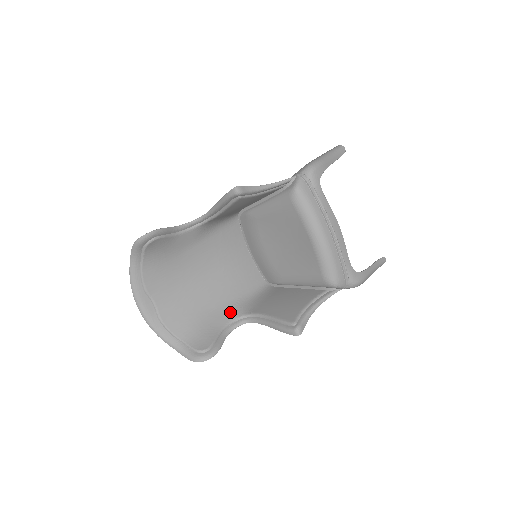
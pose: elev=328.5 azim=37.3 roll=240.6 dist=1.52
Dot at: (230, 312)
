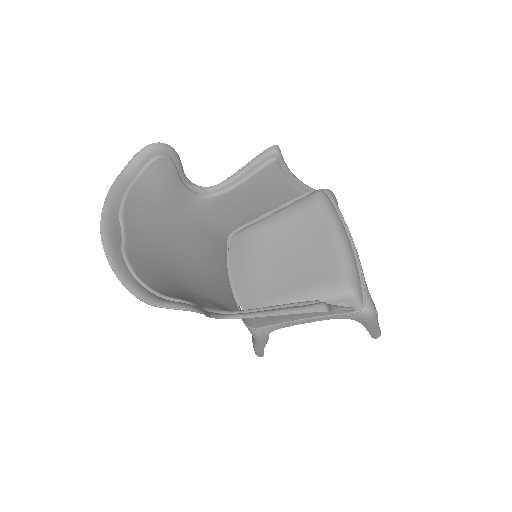
Dot at: (211, 304)
